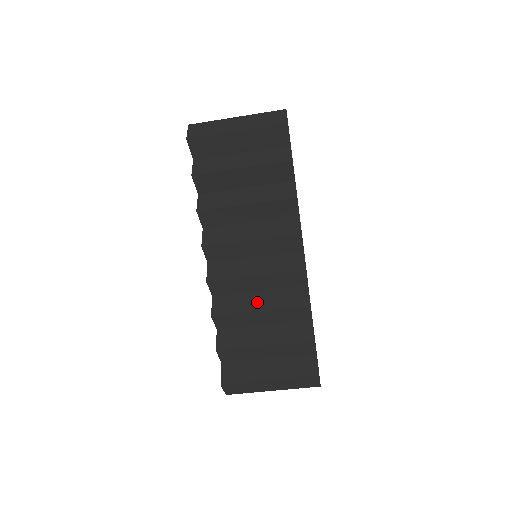
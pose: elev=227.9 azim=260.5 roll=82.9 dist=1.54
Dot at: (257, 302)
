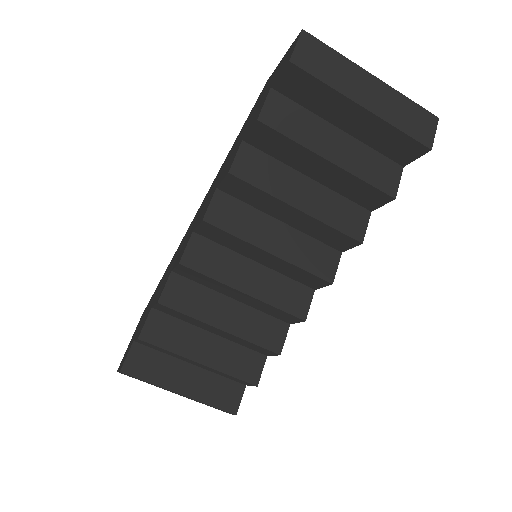
Dot at: (223, 314)
